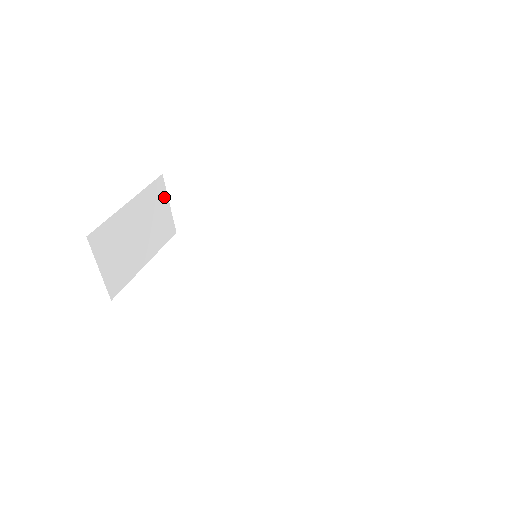
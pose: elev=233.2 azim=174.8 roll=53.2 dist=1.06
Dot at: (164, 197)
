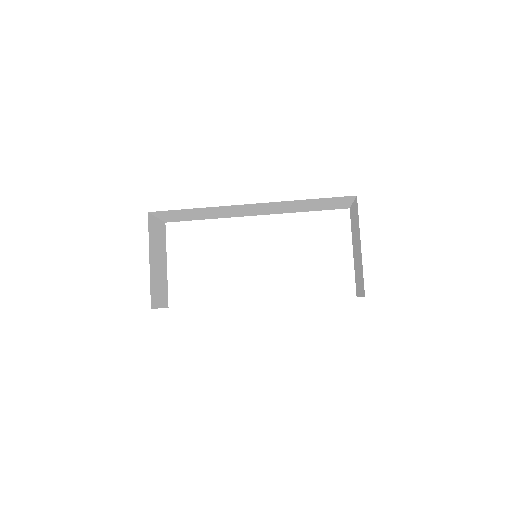
Dot at: (154, 220)
